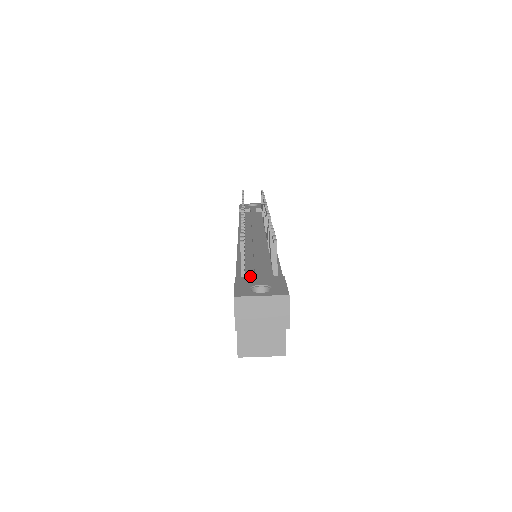
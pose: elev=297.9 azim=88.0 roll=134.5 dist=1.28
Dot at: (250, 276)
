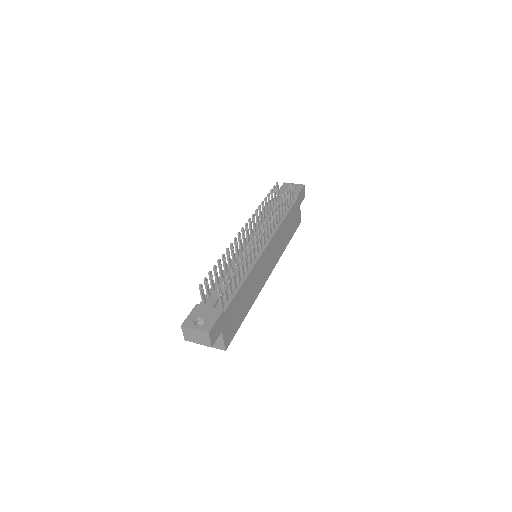
Dot at: occluded
